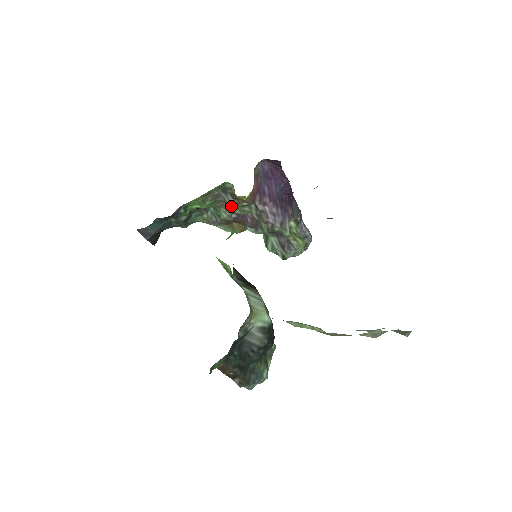
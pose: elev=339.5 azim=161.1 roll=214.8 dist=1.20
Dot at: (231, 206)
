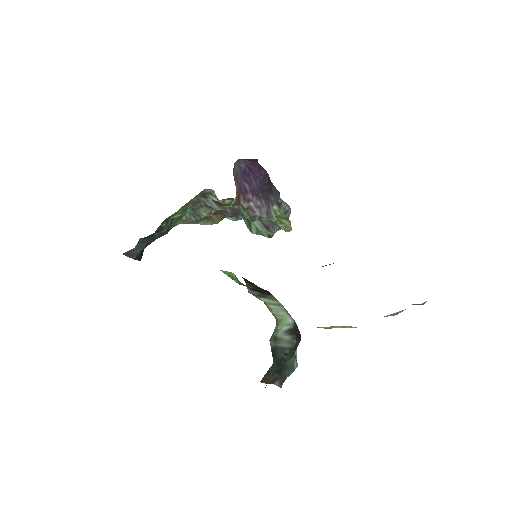
Dot at: occluded
